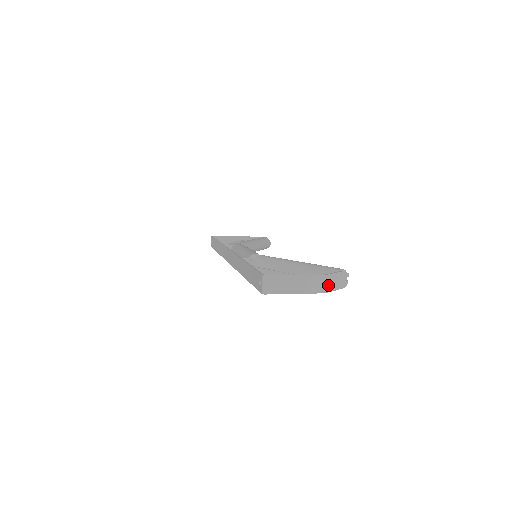
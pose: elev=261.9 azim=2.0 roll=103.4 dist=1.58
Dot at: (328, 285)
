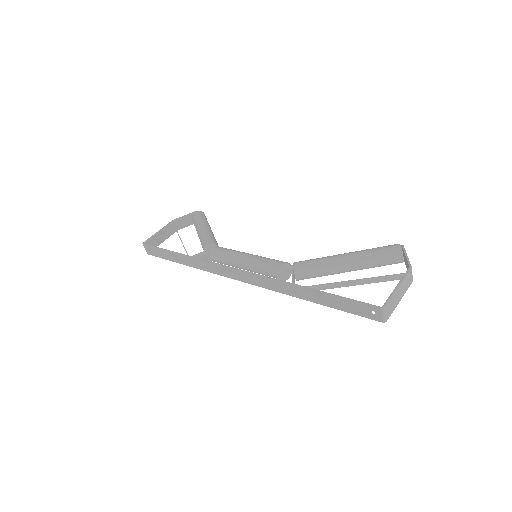
Dot at: occluded
